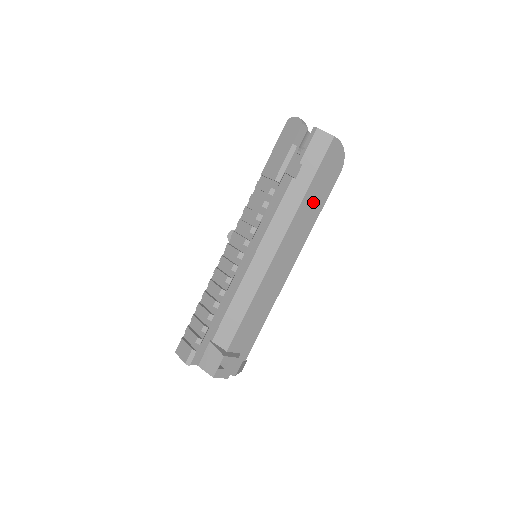
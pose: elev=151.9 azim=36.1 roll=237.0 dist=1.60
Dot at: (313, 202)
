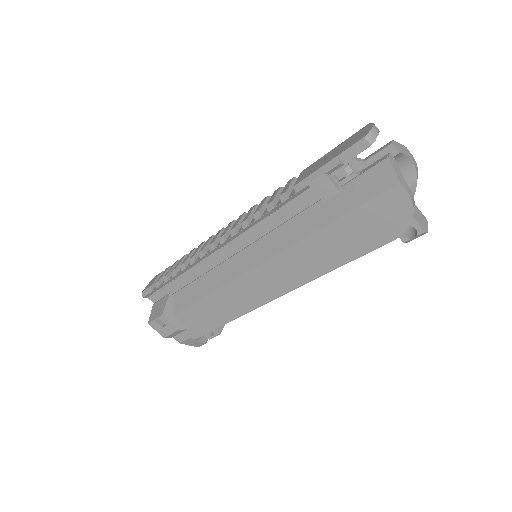
Dot at: (331, 247)
